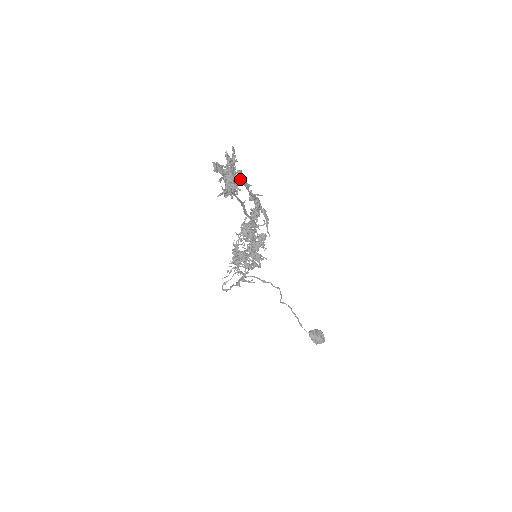
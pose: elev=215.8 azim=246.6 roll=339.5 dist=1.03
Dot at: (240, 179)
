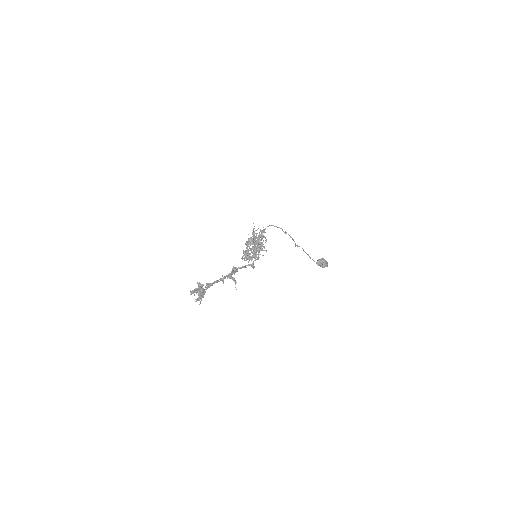
Dot at: occluded
